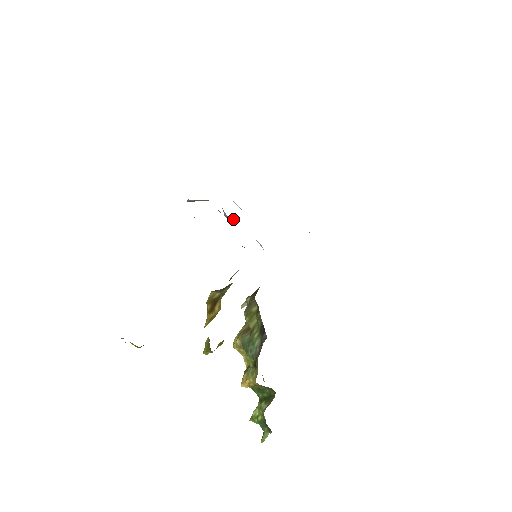
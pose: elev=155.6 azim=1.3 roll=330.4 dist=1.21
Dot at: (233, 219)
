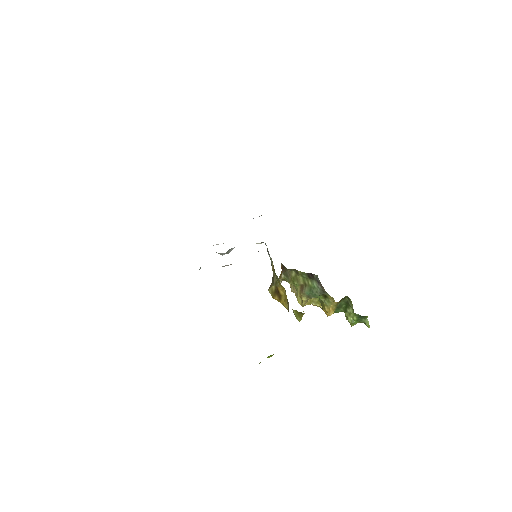
Dot at: (230, 250)
